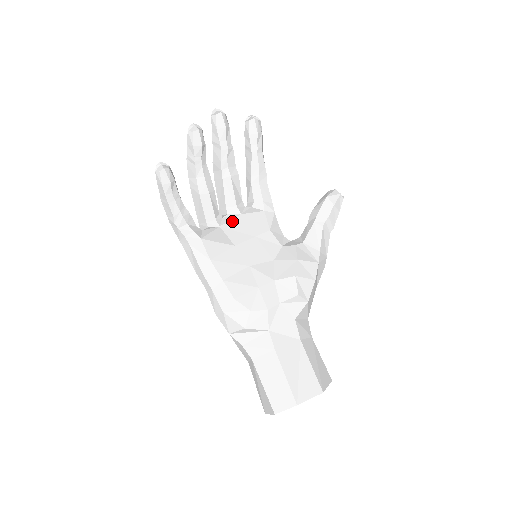
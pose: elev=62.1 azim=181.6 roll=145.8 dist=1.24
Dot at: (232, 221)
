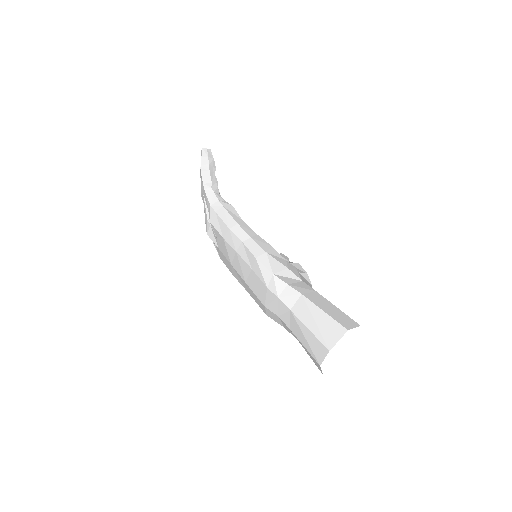
Dot at: occluded
